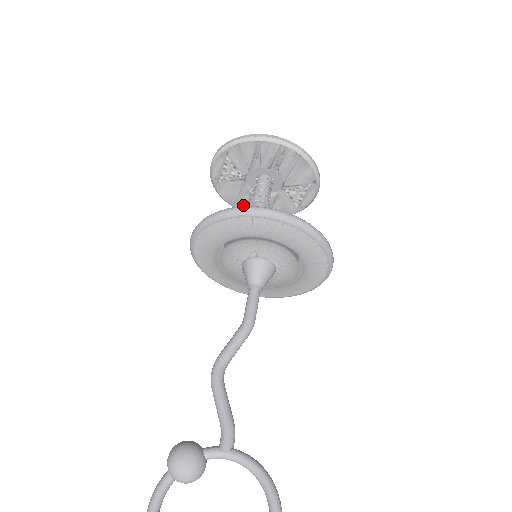
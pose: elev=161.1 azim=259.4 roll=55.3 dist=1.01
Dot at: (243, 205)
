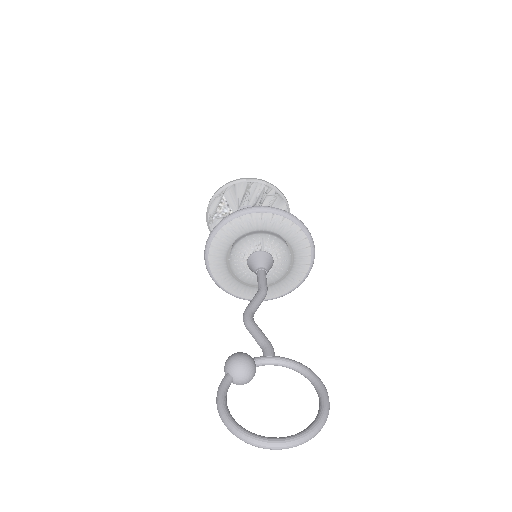
Dot at: occluded
